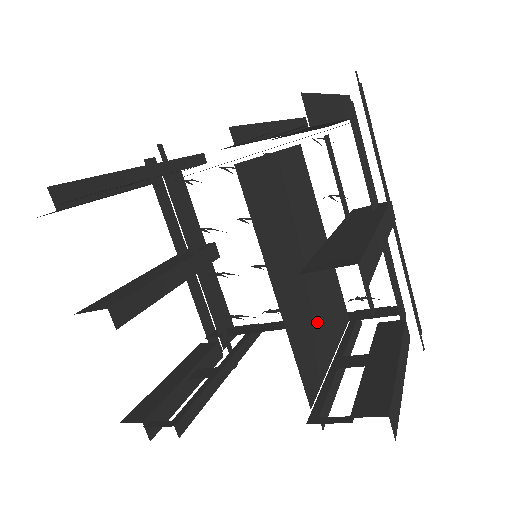
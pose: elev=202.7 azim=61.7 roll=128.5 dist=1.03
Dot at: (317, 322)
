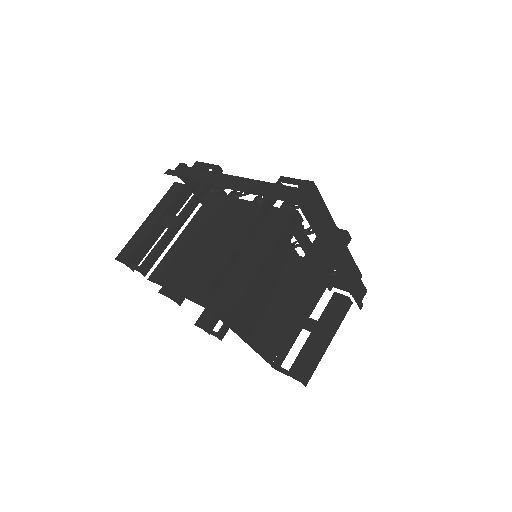
Dot at: occluded
